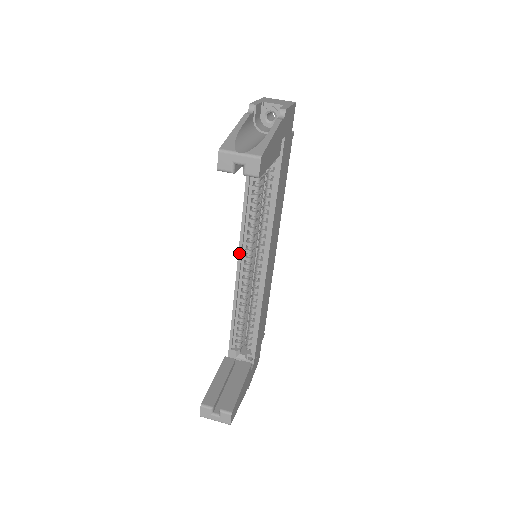
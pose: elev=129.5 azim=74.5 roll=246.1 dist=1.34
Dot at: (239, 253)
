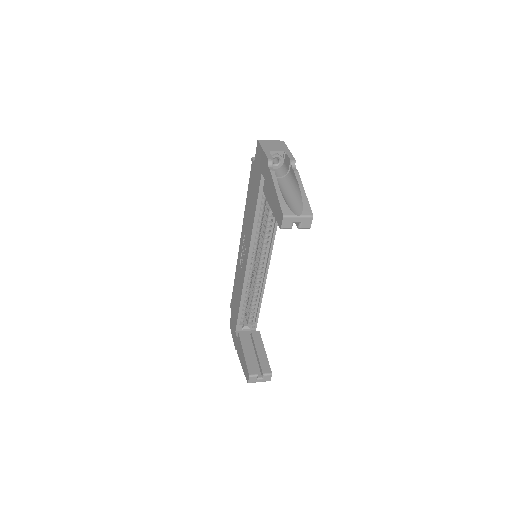
Dot at: (248, 259)
